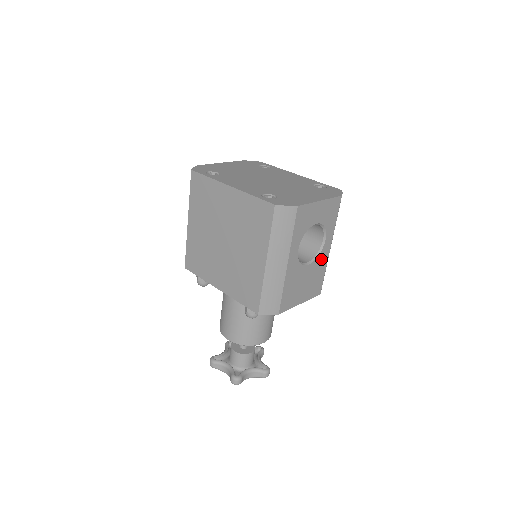
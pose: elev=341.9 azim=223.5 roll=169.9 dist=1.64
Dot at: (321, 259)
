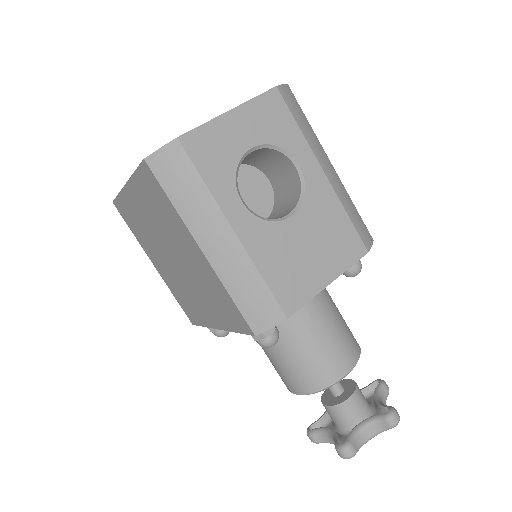
Dot at: (317, 198)
